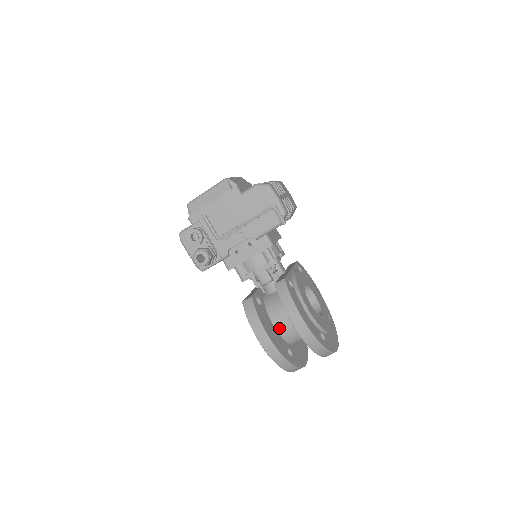
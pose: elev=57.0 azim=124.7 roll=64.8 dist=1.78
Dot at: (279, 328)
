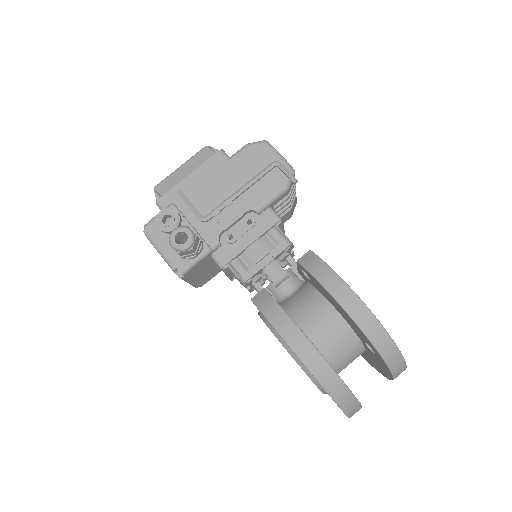
Dot at: (313, 337)
